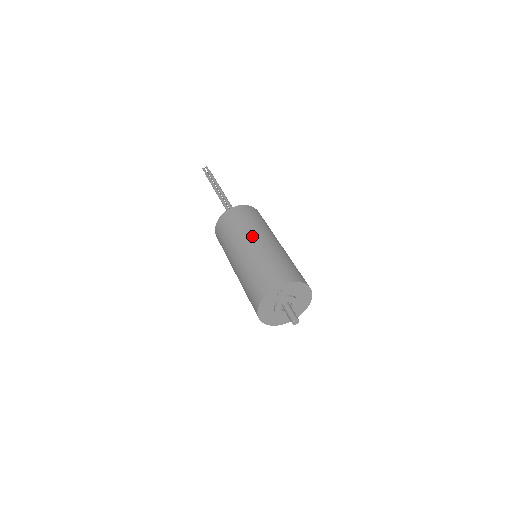
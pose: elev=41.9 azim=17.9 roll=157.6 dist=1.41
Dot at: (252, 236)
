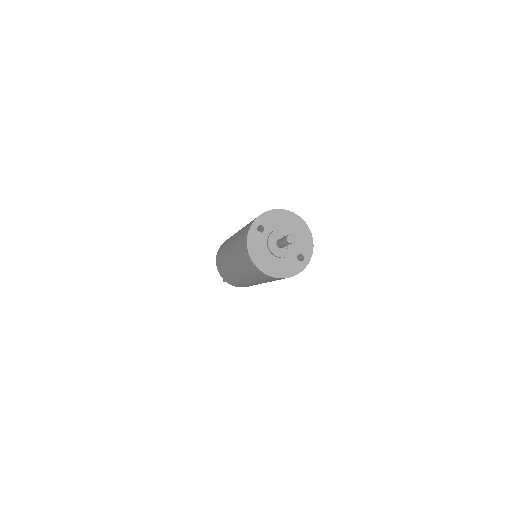
Dot at: occluded
